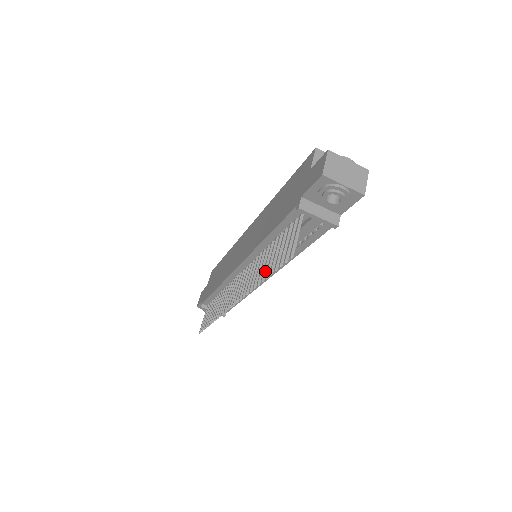
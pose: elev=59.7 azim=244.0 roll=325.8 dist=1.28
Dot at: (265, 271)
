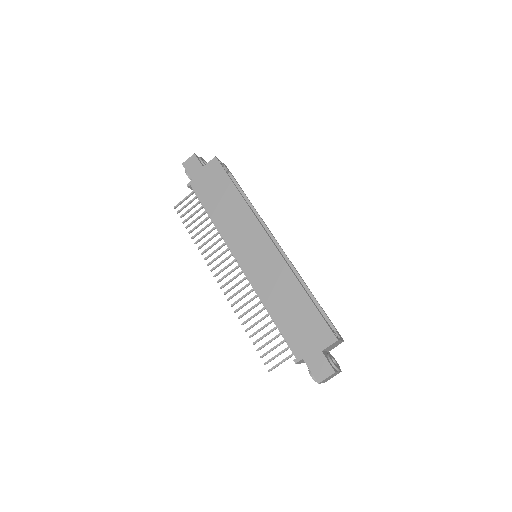
Dot at: (252, 327)
